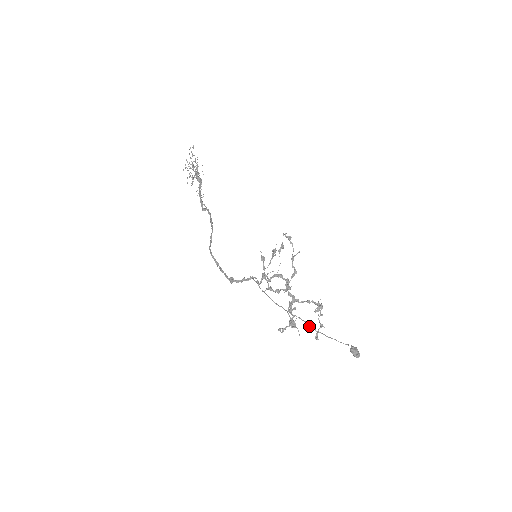
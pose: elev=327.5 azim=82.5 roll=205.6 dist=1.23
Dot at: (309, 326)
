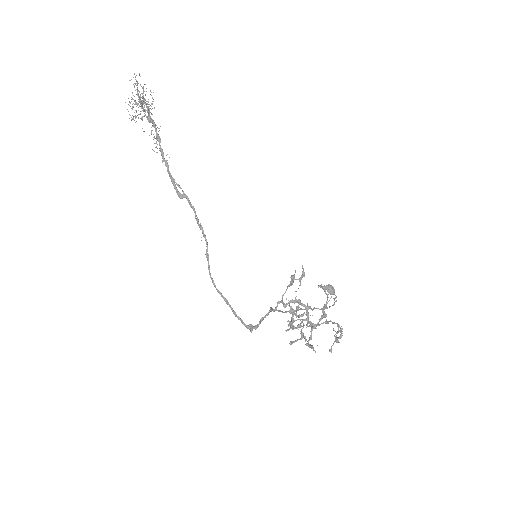
Dot at: occluded
